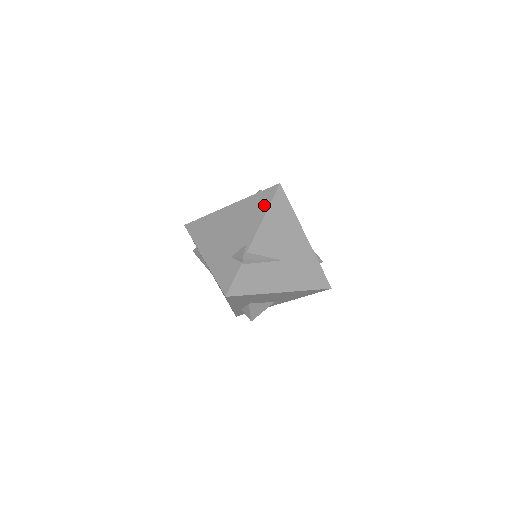
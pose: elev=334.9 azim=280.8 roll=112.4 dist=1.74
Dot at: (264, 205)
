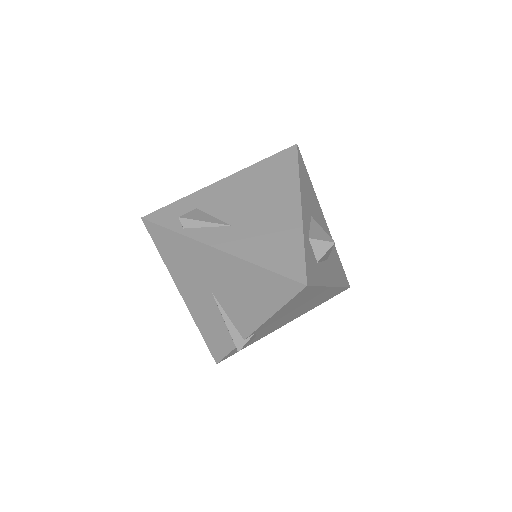
Dot at: occluded
